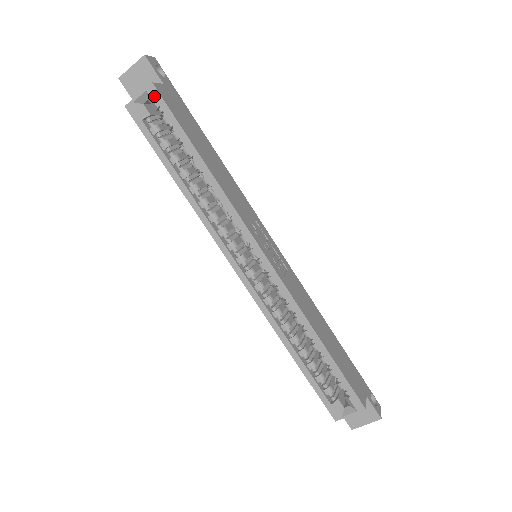
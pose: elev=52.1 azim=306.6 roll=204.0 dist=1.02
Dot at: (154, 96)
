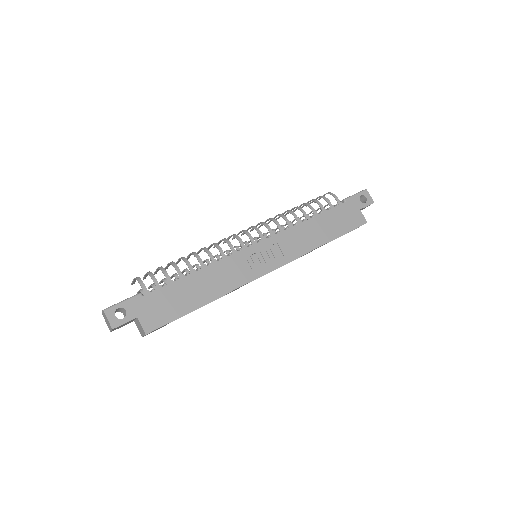
Dot at: occluded
